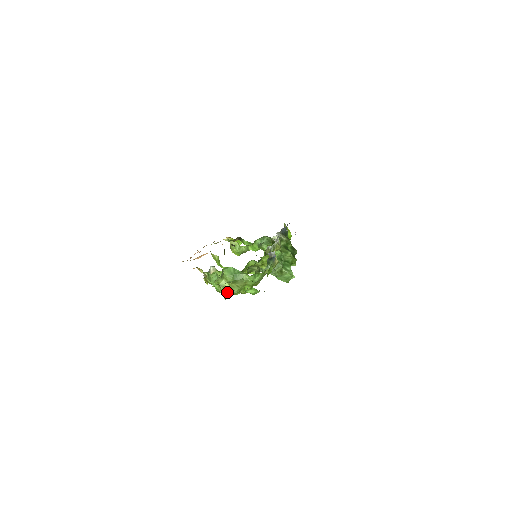
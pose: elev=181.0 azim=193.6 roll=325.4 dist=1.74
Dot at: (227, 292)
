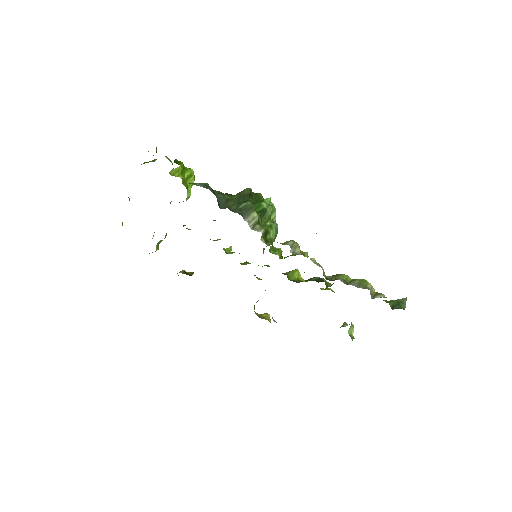
Dot at: occluded
